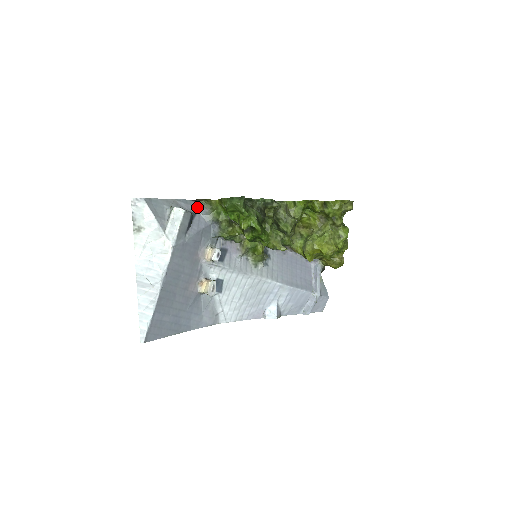
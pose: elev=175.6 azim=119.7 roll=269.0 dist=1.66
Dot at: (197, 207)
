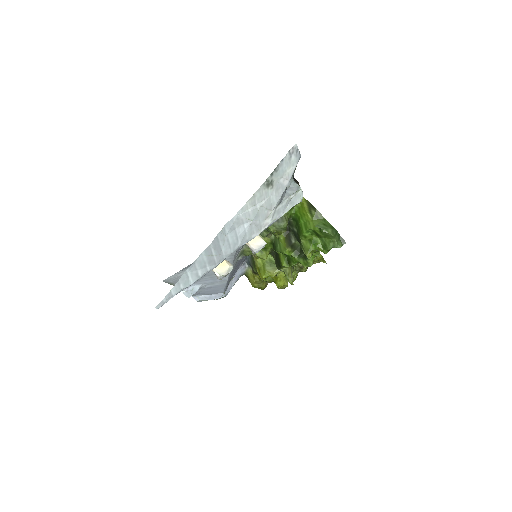
Dot at: occluded
